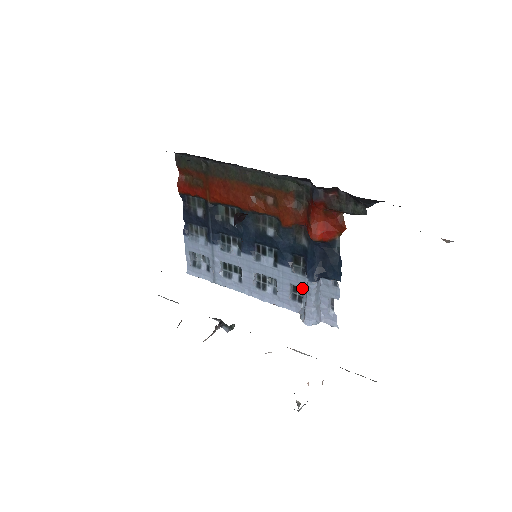
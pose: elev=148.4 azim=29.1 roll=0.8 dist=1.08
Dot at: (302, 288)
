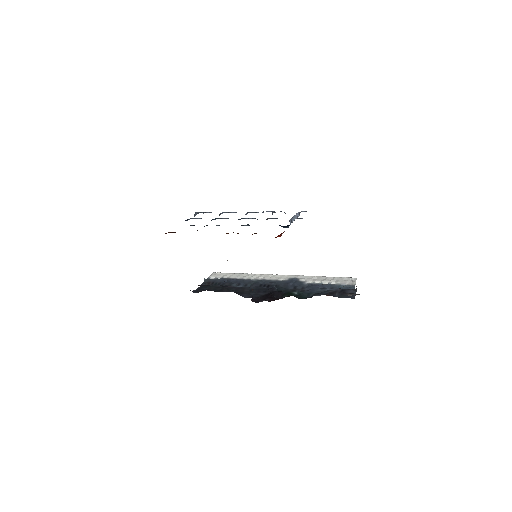
Dot at: occluded
